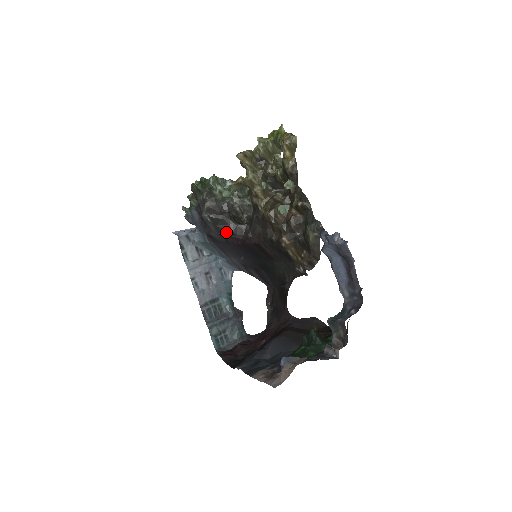
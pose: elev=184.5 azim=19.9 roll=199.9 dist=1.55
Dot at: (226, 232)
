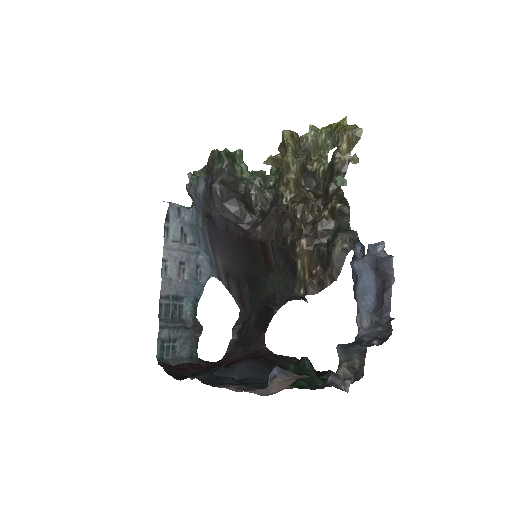
Dot at: (232, 215)
